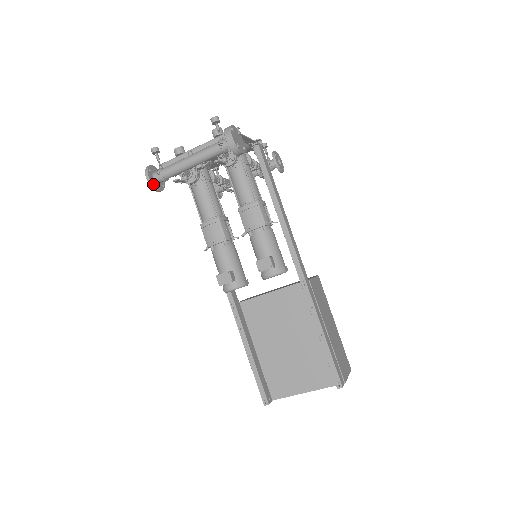
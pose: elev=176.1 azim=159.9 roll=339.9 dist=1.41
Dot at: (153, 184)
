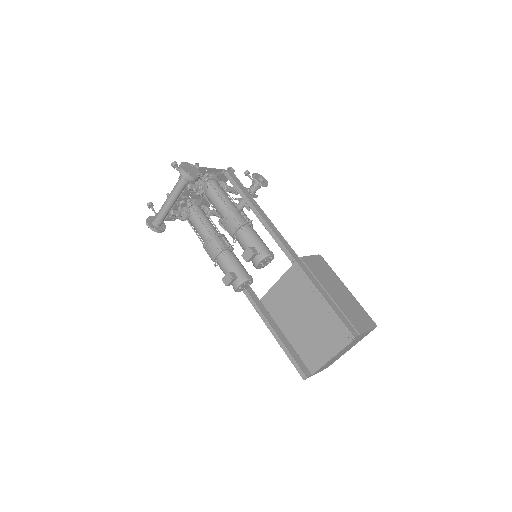
Dot at: (153, 228)
